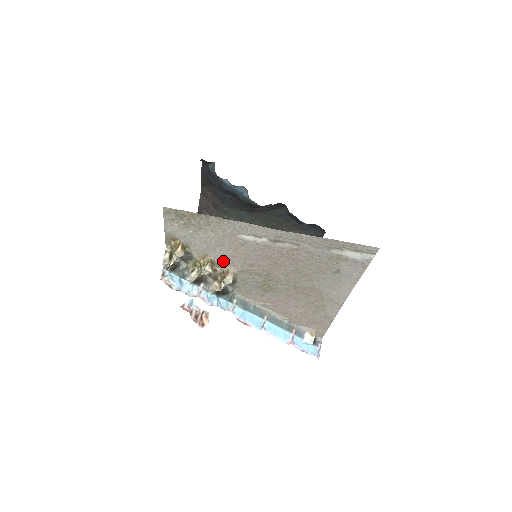
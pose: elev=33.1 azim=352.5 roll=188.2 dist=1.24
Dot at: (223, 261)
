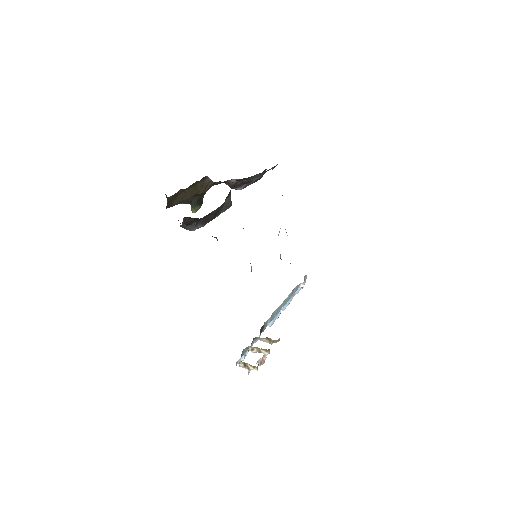
Dot at: occluded
